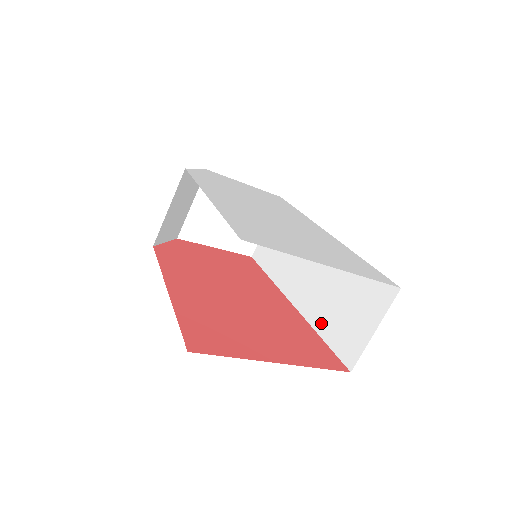
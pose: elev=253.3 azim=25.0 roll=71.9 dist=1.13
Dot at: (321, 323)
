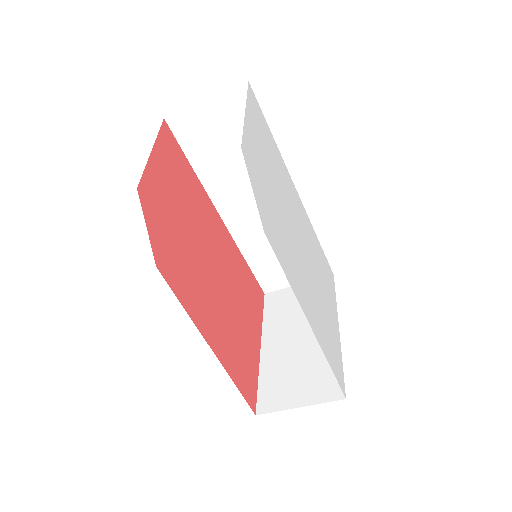
Dot at: (252, 254)
